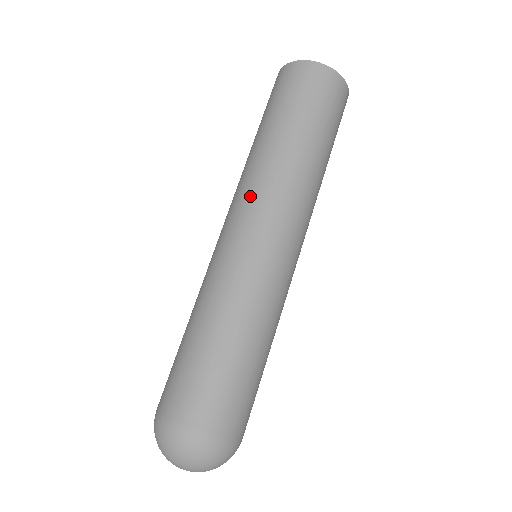
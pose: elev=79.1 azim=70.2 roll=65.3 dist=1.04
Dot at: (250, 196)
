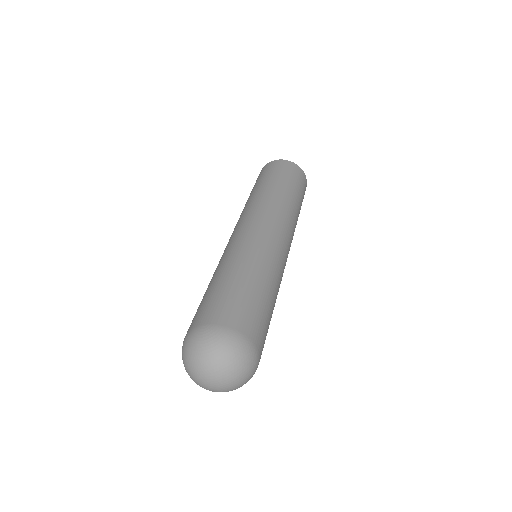
Dot at: (278, 217)
